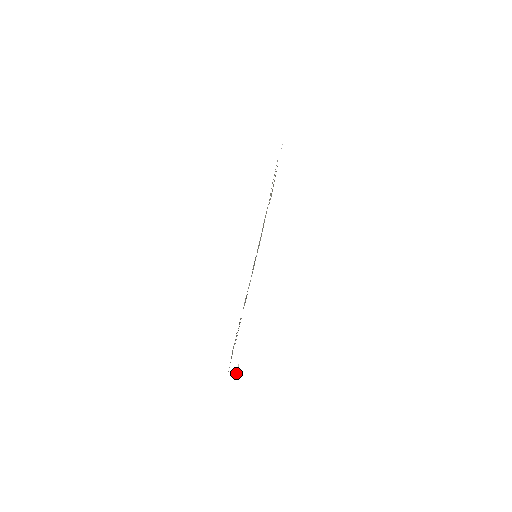
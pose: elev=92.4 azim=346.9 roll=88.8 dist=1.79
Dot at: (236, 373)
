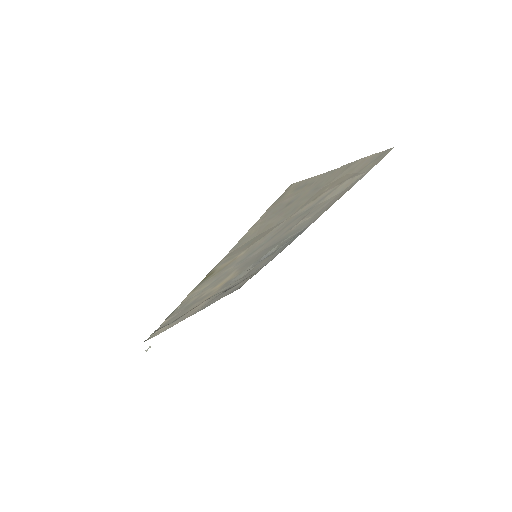
Dot at: (147, 349)
